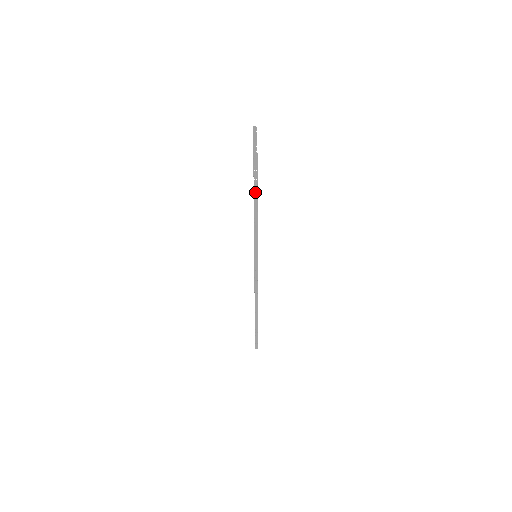
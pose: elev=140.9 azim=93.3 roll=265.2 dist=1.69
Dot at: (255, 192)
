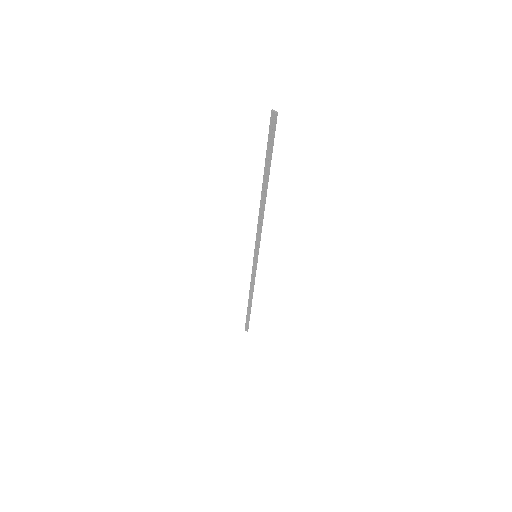
Dot at: (263, 192)
